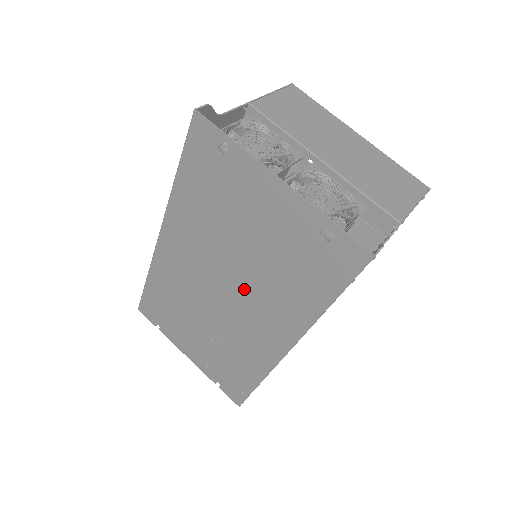
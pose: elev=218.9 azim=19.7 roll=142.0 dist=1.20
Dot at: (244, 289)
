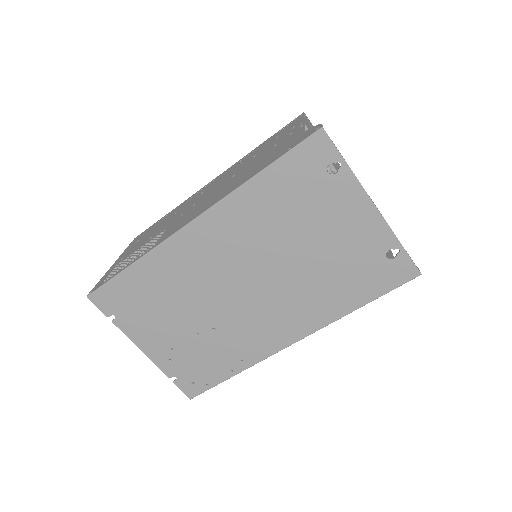
Dot at: (277, 287)
